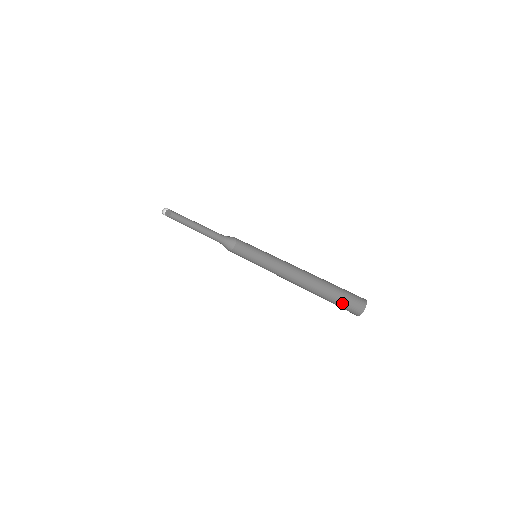
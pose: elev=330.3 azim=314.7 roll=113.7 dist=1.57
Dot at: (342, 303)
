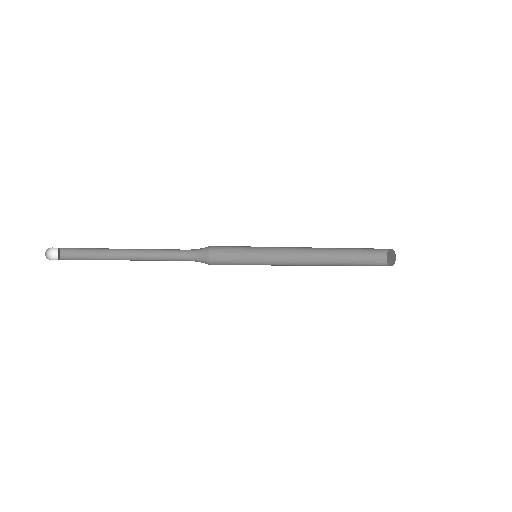
Dot at: (369, 265)
